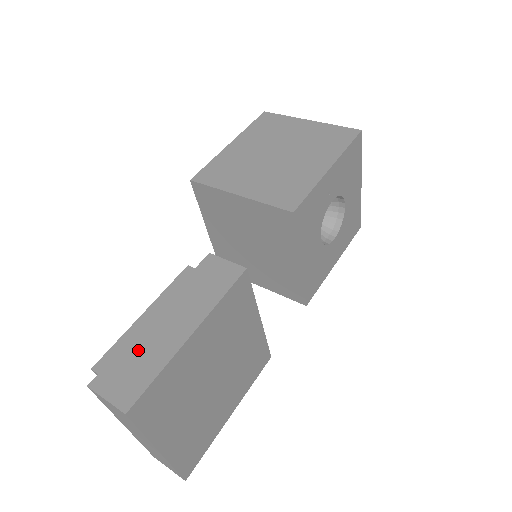
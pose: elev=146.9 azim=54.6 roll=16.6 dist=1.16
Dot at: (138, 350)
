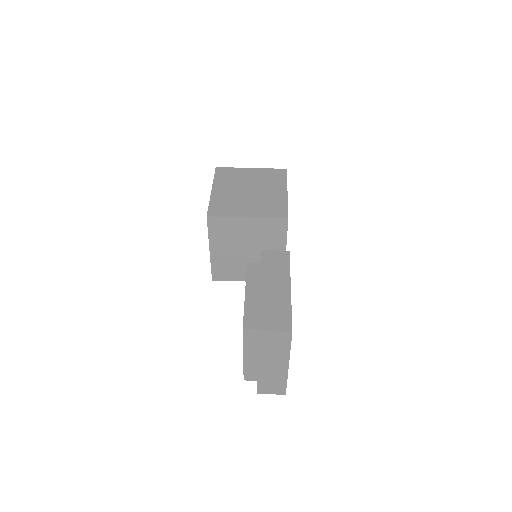
Dot at: (269, 305)
